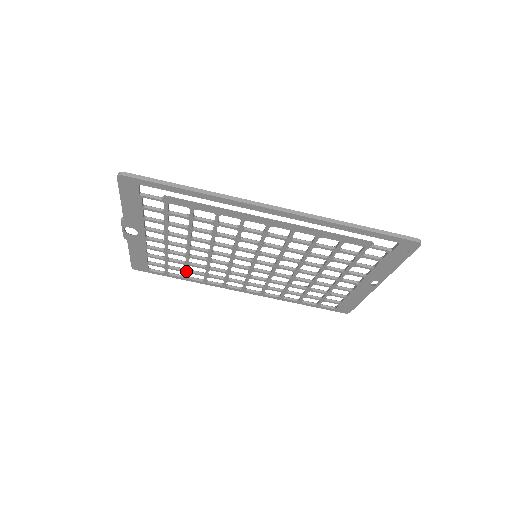
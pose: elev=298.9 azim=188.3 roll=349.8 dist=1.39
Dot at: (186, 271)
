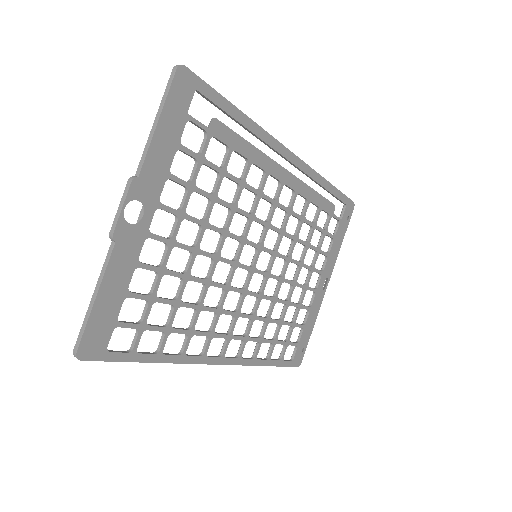
Dot at: (168, 328)
